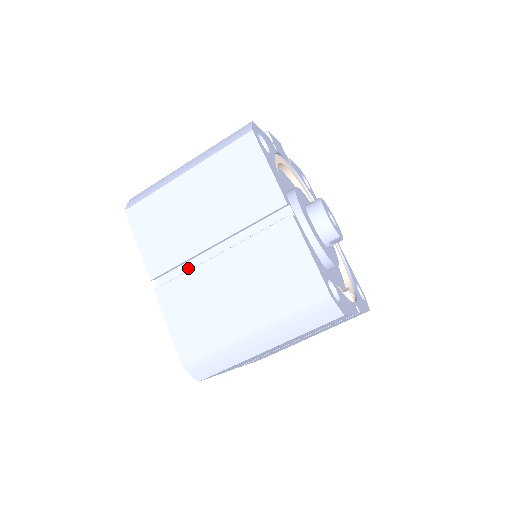
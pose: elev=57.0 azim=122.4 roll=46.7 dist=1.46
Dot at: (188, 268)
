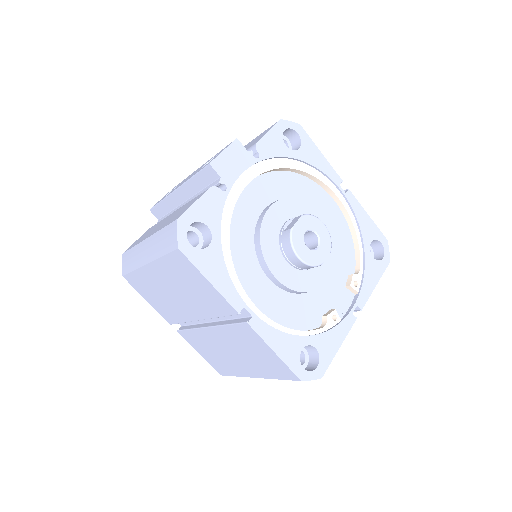
Dot at: (192, 321)
